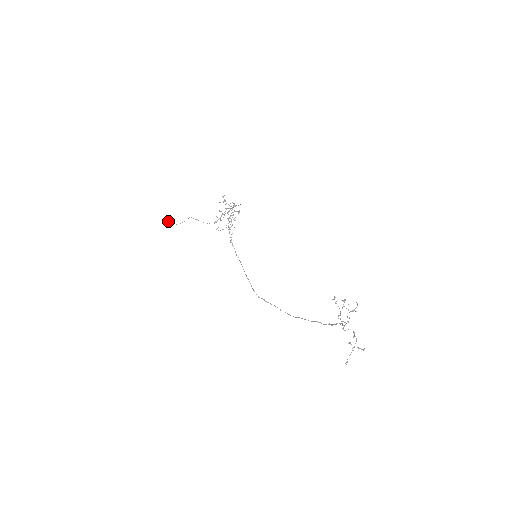
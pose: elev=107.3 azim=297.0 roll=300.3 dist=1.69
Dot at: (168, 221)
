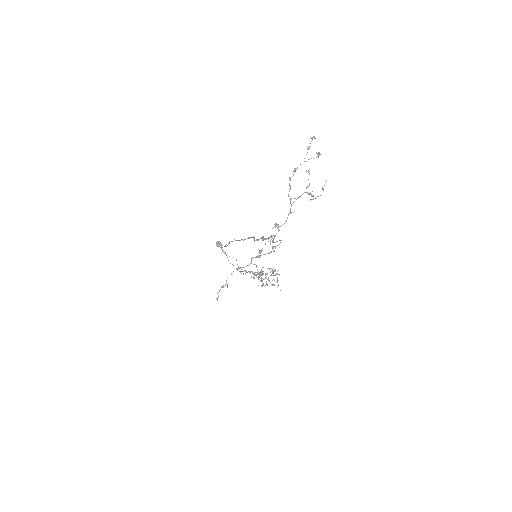
Dot at: occluded
